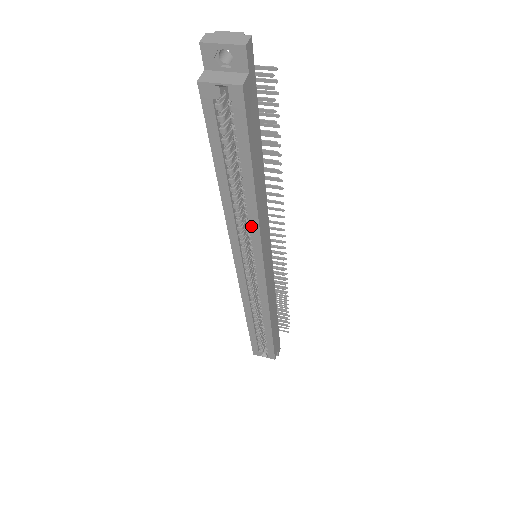
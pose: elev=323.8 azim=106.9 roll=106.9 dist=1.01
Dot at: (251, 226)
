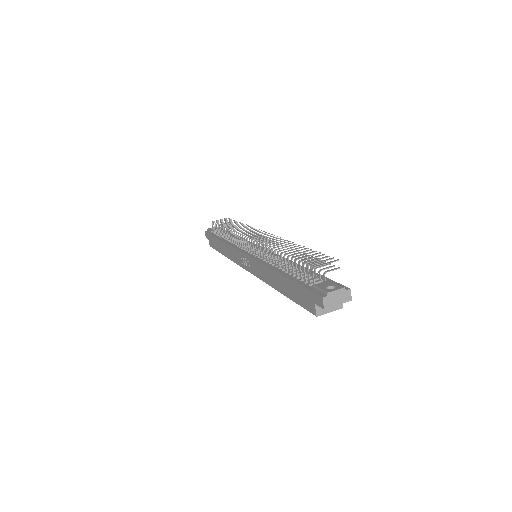
Dot at: occluded
